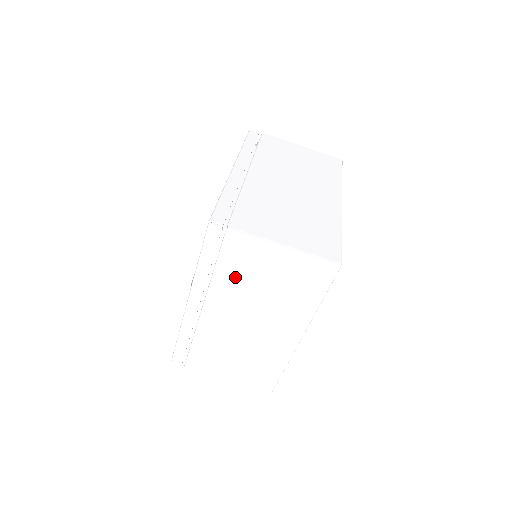
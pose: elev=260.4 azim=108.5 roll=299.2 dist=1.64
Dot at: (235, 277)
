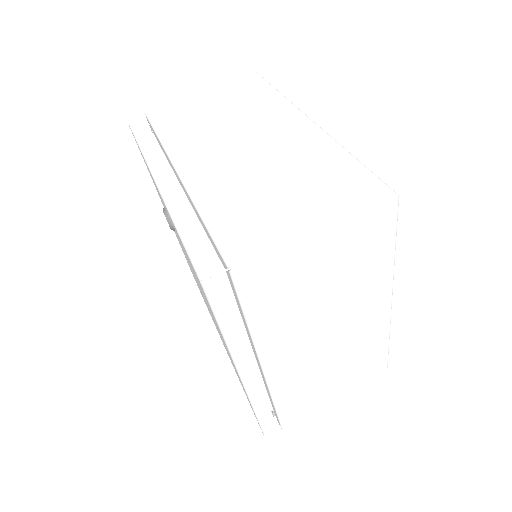
Dot at: (184, 129)
